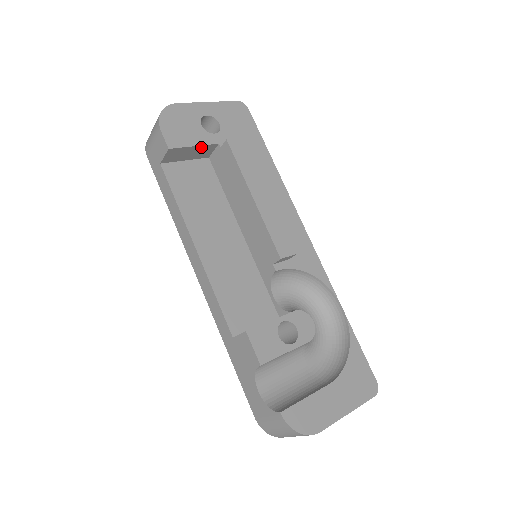
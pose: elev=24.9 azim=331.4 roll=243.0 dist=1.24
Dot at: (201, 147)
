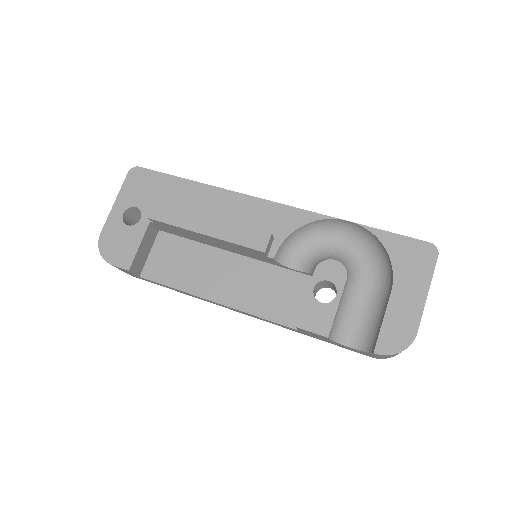
Dot at: (144, 239)
